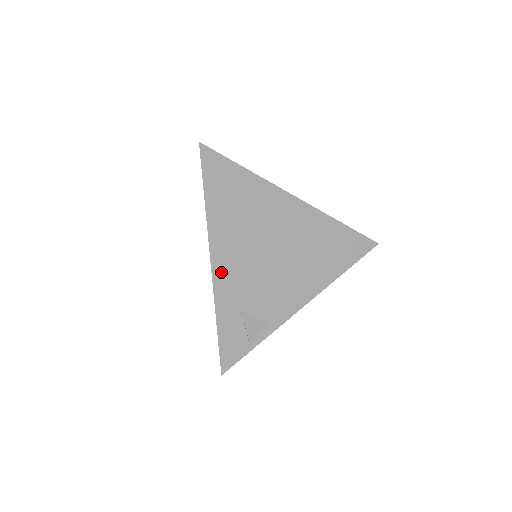
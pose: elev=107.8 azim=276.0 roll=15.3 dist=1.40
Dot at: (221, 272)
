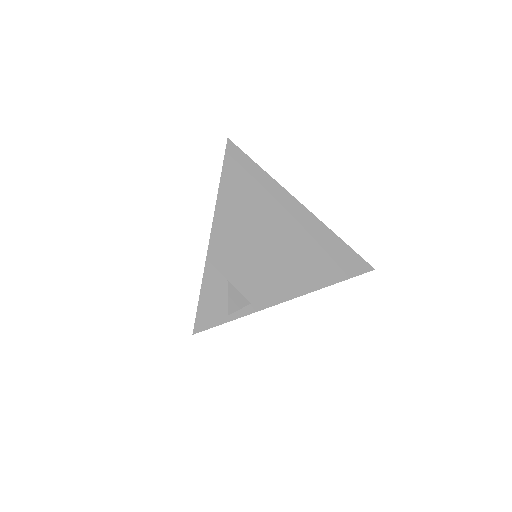
Dot at: (218, 243)
